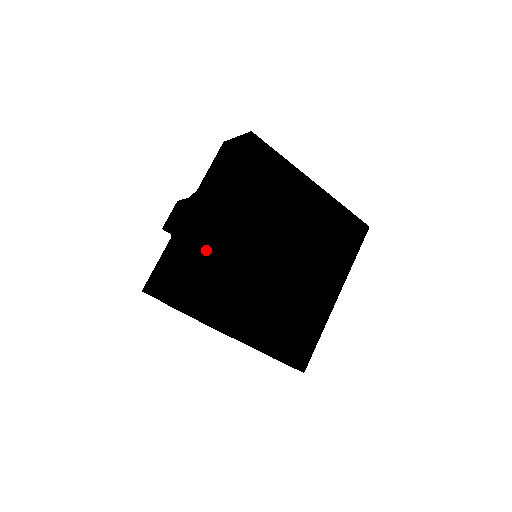
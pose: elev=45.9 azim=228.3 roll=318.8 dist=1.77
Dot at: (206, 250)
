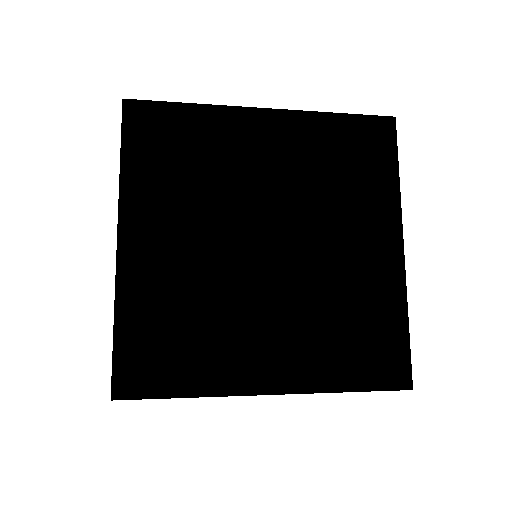
Dot at: (143, 295)
